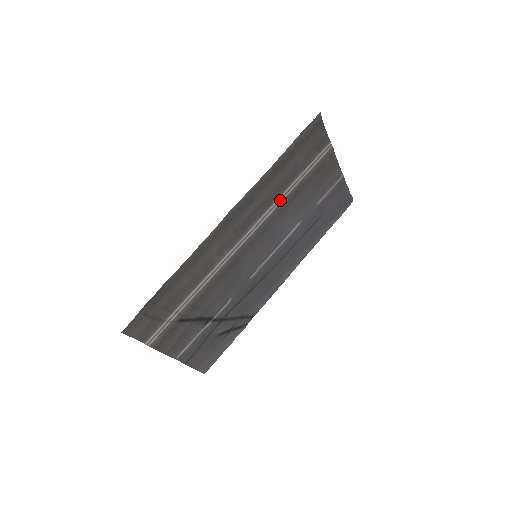
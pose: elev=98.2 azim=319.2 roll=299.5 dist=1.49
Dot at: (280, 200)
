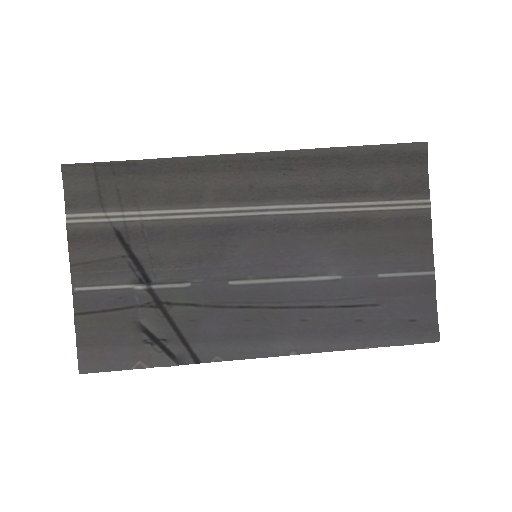
Dot at: (327, 208)
